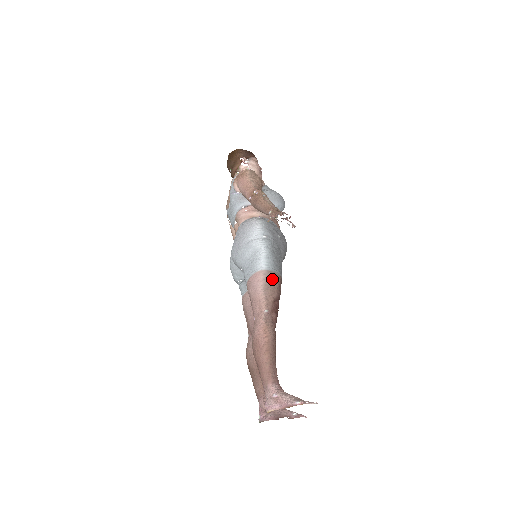
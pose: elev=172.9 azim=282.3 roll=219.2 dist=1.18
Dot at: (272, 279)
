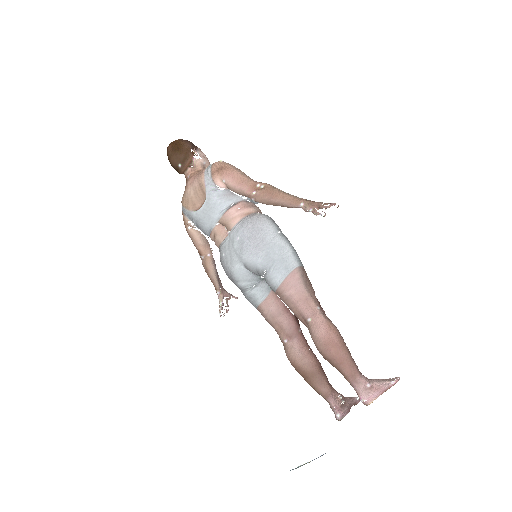
Dot at: (305, 274)
